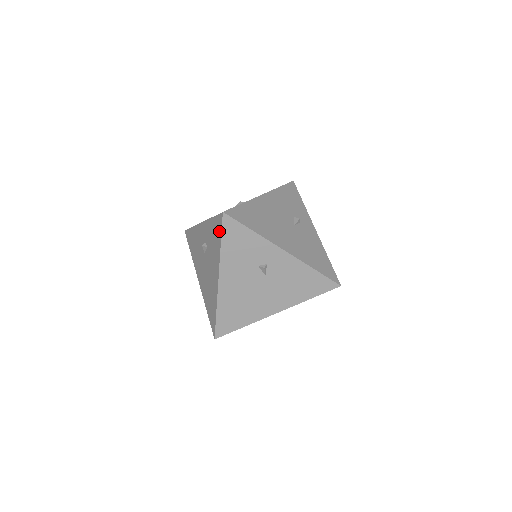
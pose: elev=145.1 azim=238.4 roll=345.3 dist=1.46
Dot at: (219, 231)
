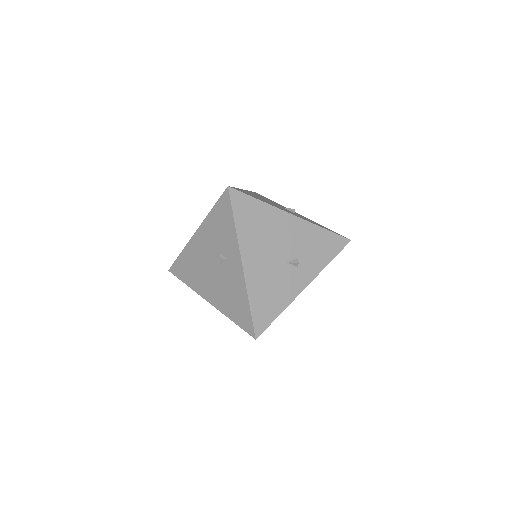
Dot at: occluded
